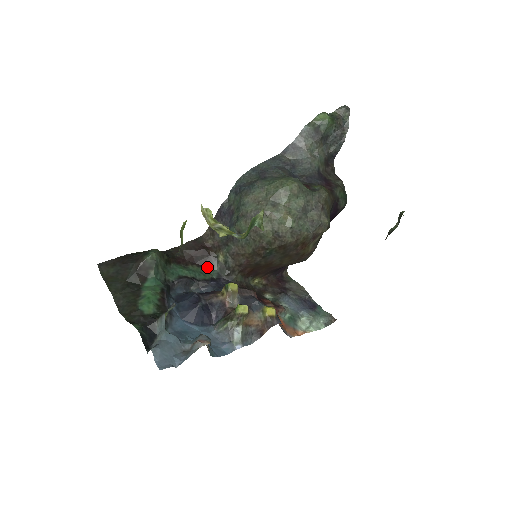
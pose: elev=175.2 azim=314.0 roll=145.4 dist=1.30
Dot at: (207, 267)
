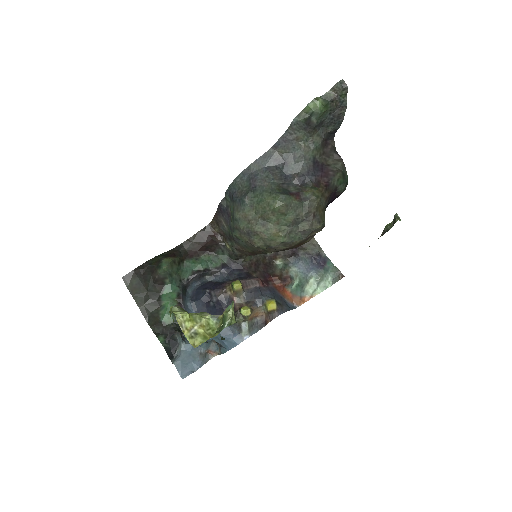
Dot at: (217, 253)
